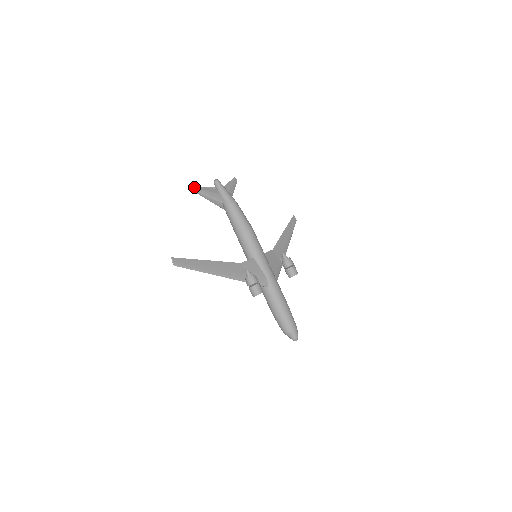
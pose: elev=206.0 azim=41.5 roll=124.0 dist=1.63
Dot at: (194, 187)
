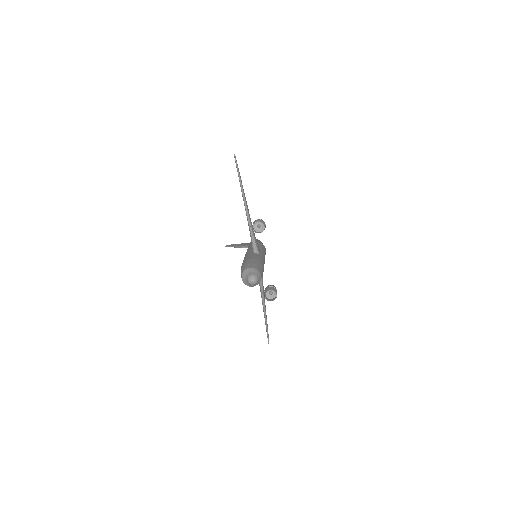
Dot at: occluded
